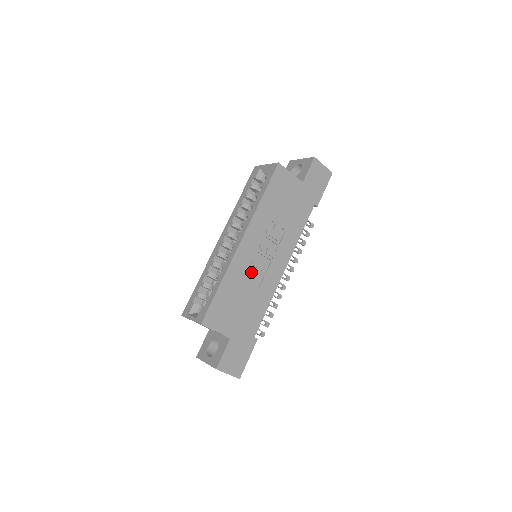
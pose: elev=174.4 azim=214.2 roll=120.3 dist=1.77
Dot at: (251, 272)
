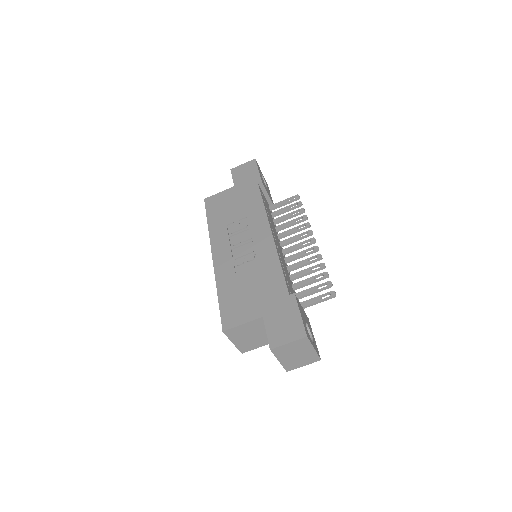
Dot at: (240, 263)
